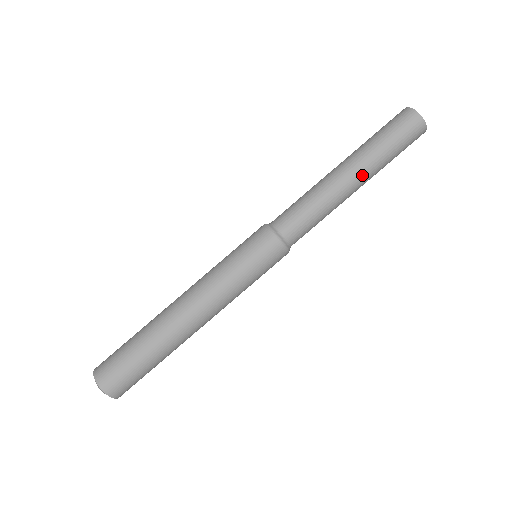
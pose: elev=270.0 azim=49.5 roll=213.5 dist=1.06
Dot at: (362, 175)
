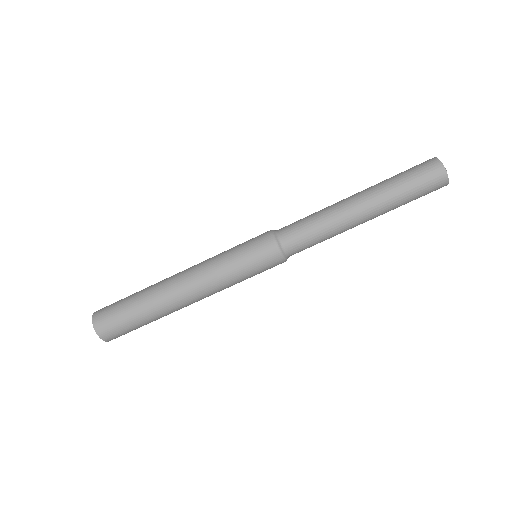
Dot at: (368, 201)
